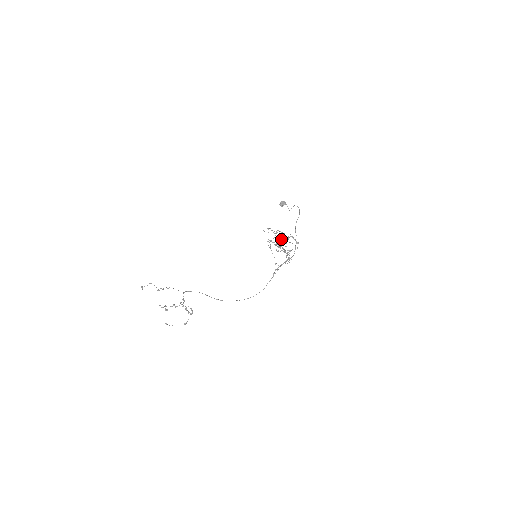
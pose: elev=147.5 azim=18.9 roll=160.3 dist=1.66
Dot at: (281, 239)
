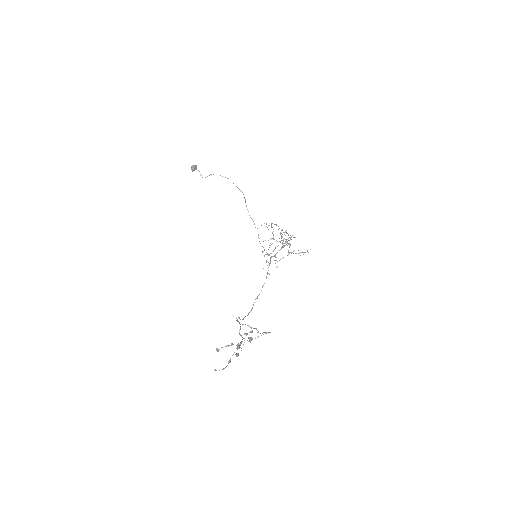
Dot at: occluded
